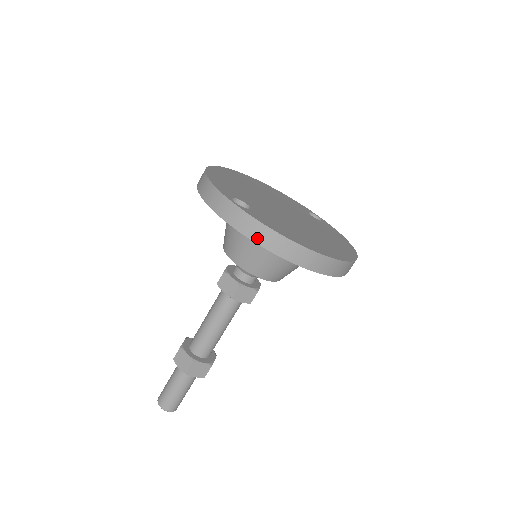
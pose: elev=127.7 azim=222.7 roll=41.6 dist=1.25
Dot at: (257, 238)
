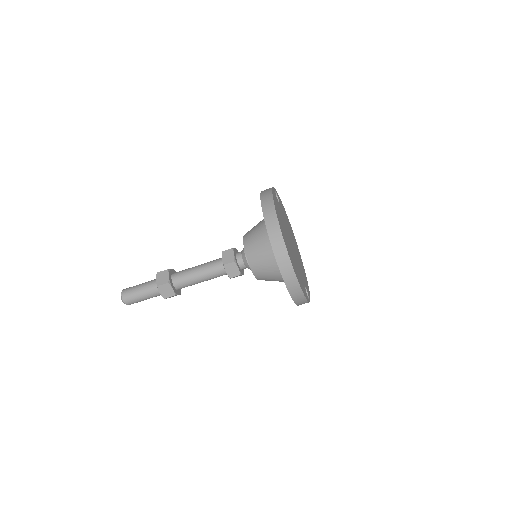
Dot at: (263, 192)
